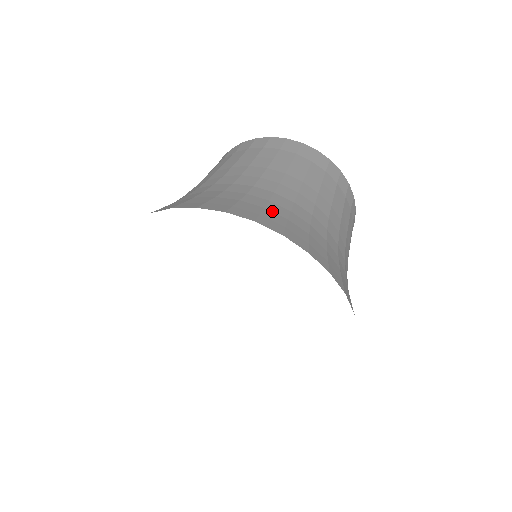
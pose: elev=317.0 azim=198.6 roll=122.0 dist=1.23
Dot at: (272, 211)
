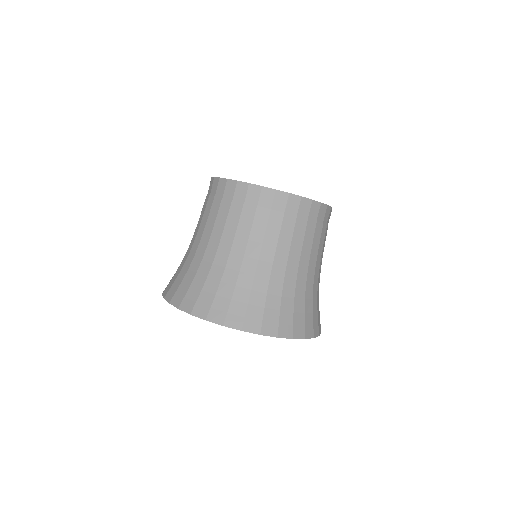
Dot at: (206, 291)
